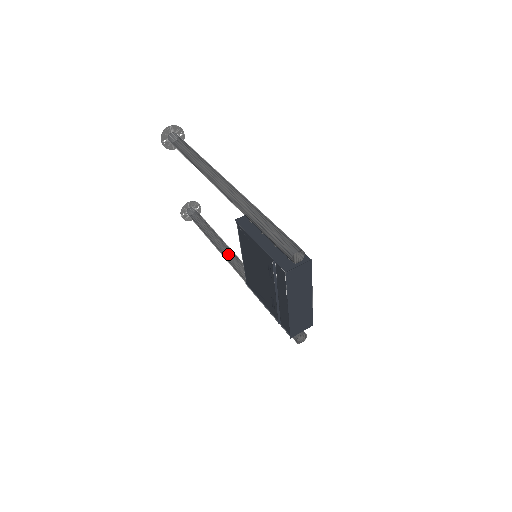
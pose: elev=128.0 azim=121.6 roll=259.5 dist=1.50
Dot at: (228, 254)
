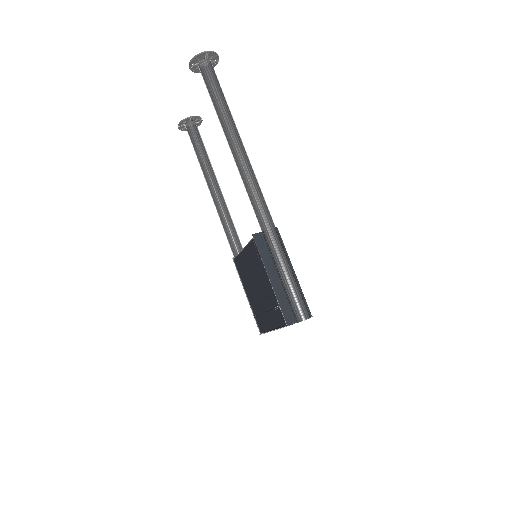
Dot at: (222, 210)
